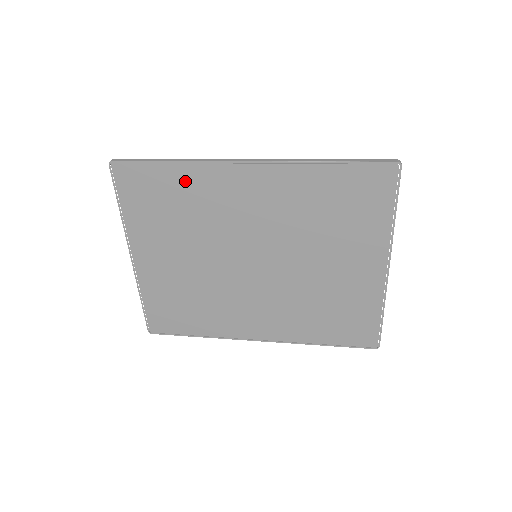
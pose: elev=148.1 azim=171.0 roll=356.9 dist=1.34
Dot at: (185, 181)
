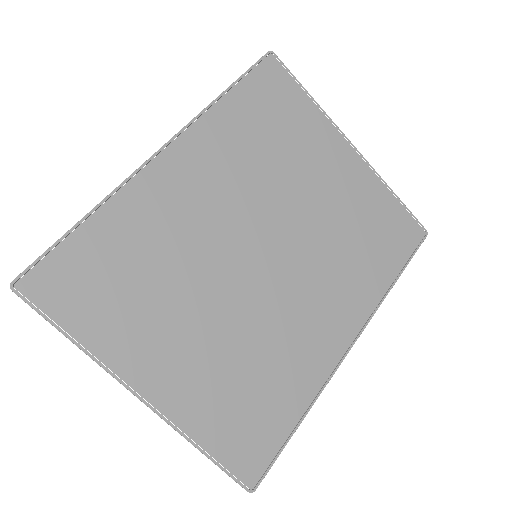
Dot at: (118, 226)
